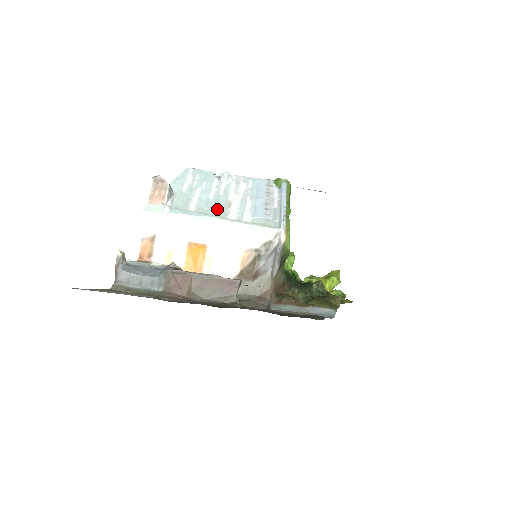
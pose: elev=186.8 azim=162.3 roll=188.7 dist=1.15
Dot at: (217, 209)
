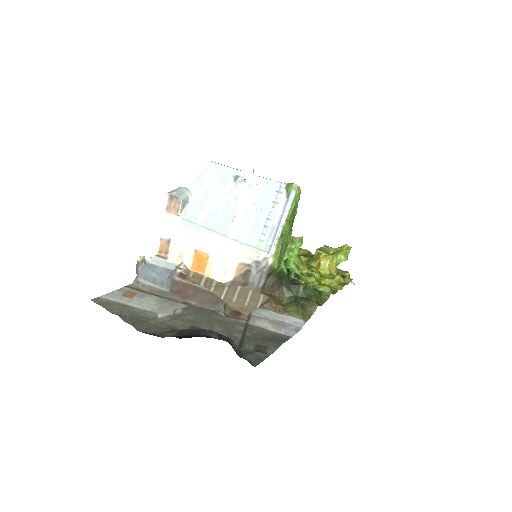
Dot at: (221, 224)
